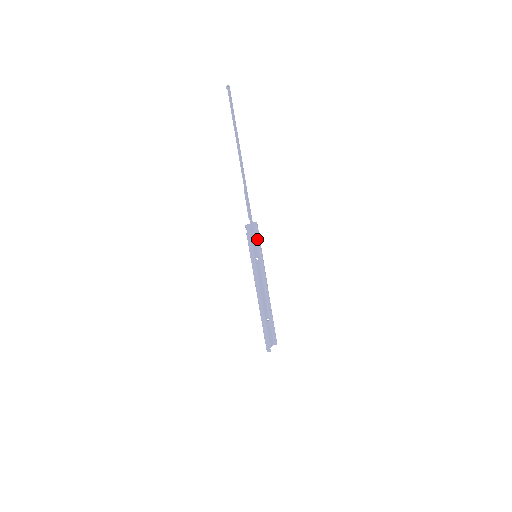
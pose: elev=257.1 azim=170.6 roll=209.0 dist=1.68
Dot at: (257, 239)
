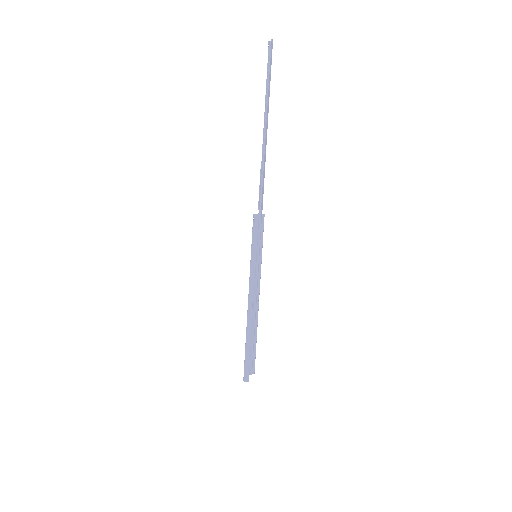
Dot at: (260, 236)
